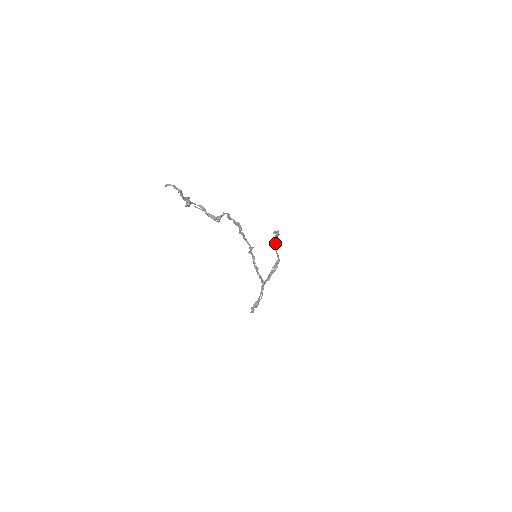
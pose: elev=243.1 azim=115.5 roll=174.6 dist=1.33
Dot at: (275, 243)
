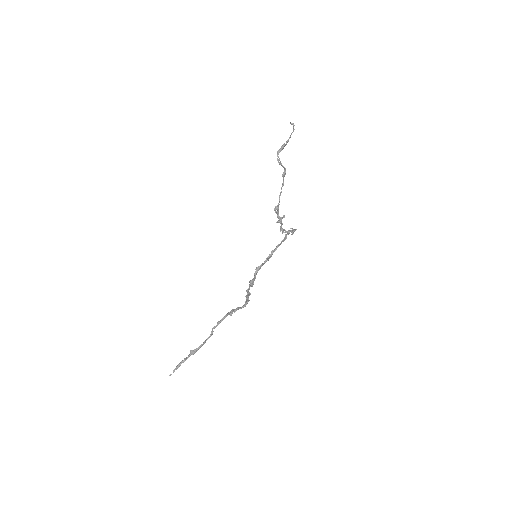
Dot at: (228, 312)
